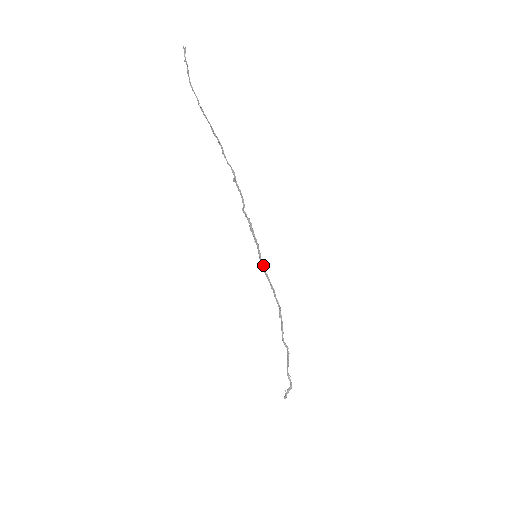
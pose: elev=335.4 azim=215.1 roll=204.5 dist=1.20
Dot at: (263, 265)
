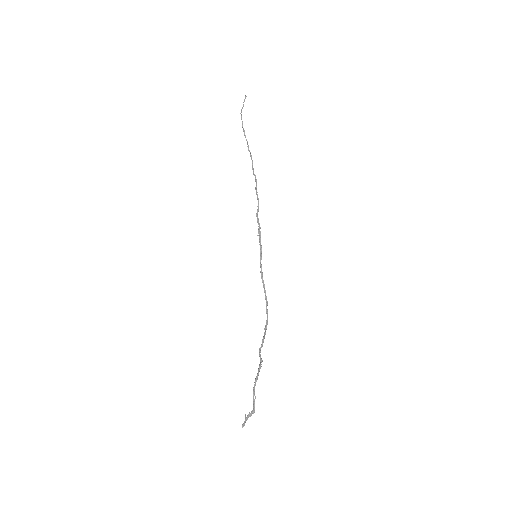
Dot at: (261, 269)
